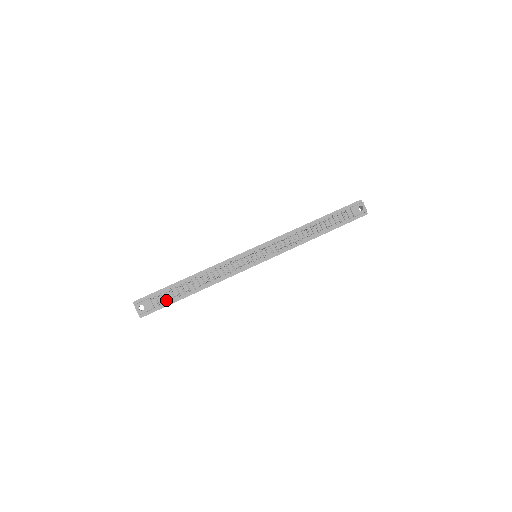
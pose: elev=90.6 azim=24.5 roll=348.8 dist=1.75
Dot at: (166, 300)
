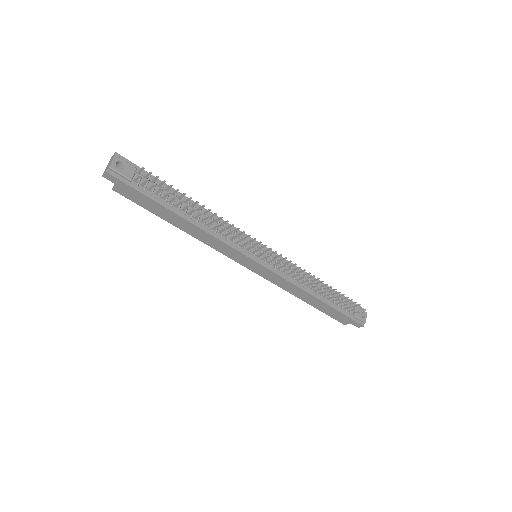
Dot at: occluded
